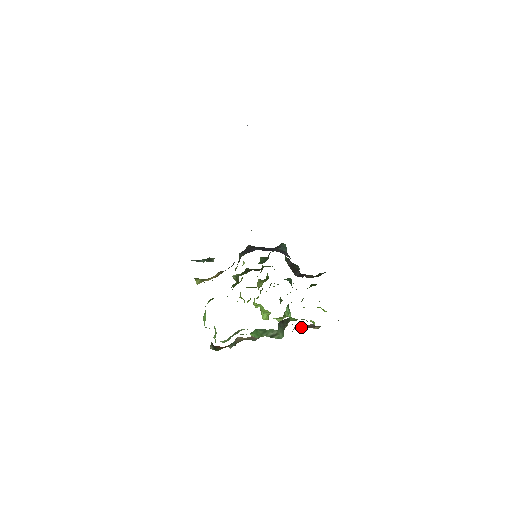
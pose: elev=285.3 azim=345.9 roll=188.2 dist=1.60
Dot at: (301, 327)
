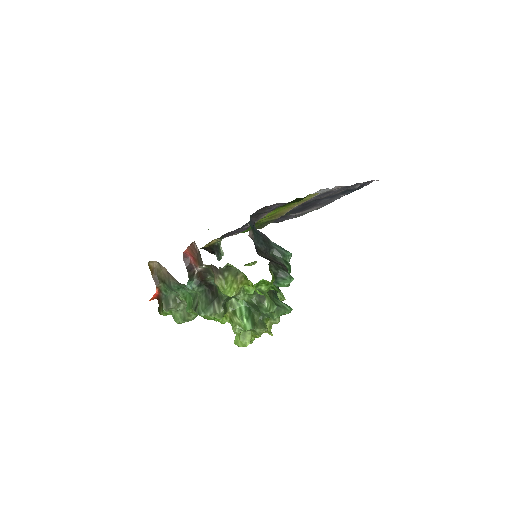
Dot at: (199, 266)
